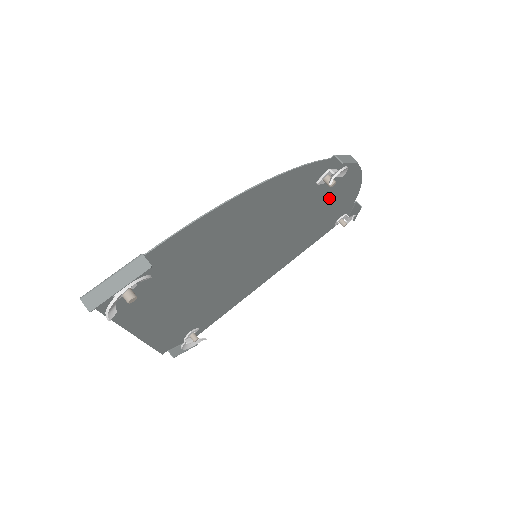
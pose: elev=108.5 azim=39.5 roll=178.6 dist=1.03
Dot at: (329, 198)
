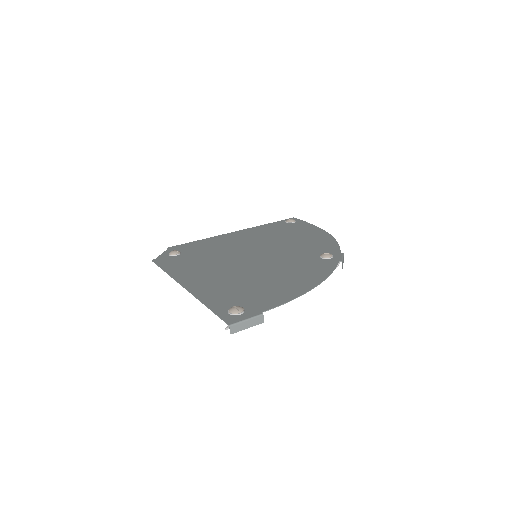
Dot at: (309, 242)
